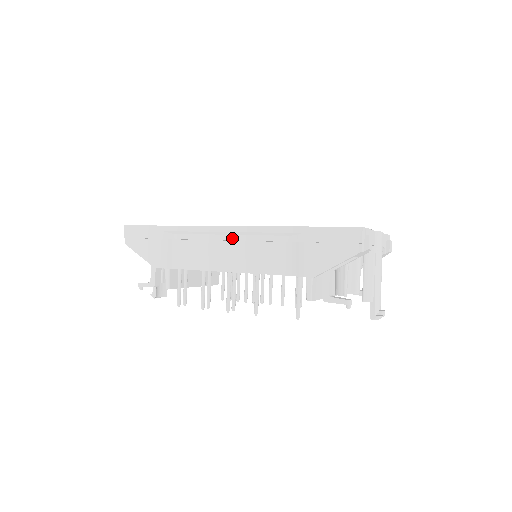
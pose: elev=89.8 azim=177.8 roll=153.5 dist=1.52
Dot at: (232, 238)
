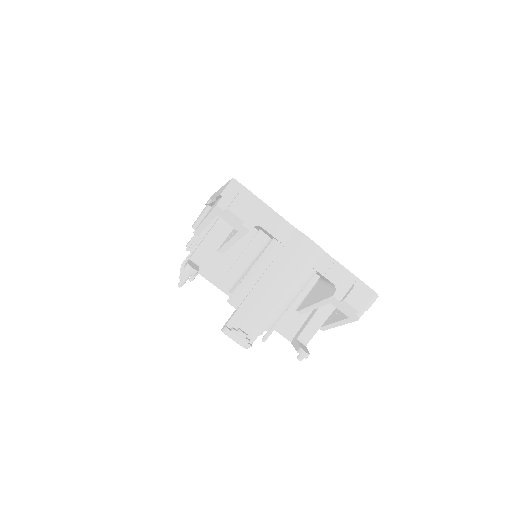
Dot at: occluded
